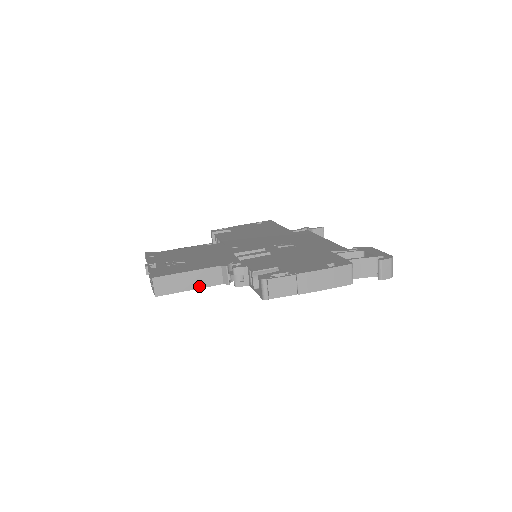
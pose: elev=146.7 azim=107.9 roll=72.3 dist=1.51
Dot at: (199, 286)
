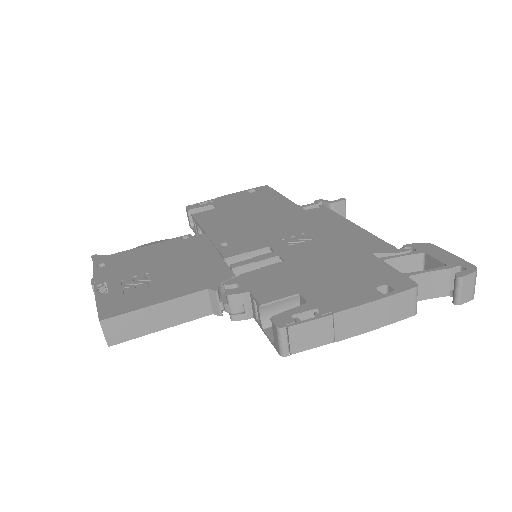
Dot at: (176, 322)
